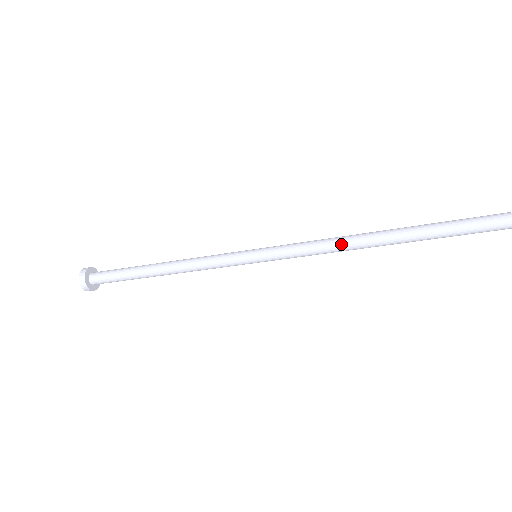
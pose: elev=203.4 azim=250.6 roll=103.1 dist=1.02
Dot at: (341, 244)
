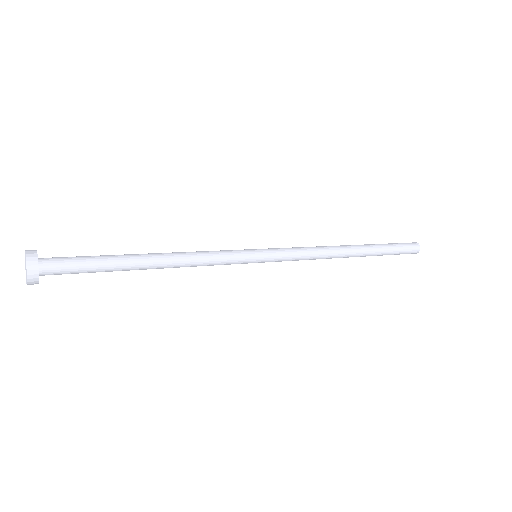
Dot at: (329, 252)
